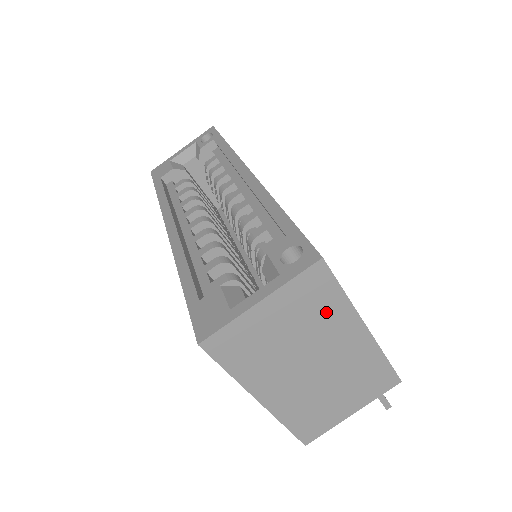
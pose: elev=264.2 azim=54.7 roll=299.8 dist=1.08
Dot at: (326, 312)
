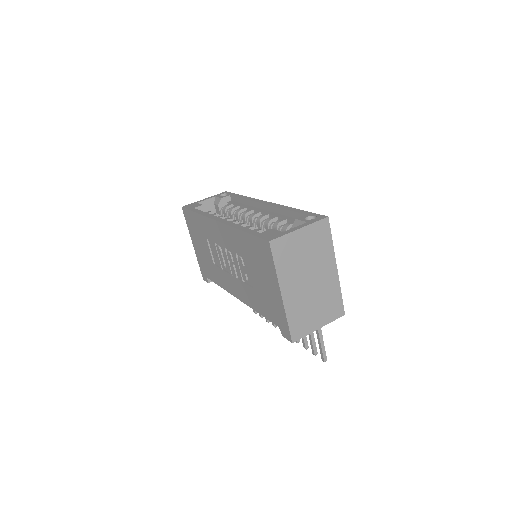
Dot at: (323, 249)
